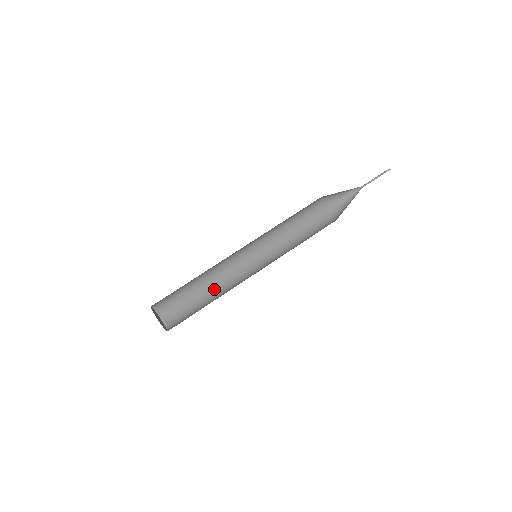
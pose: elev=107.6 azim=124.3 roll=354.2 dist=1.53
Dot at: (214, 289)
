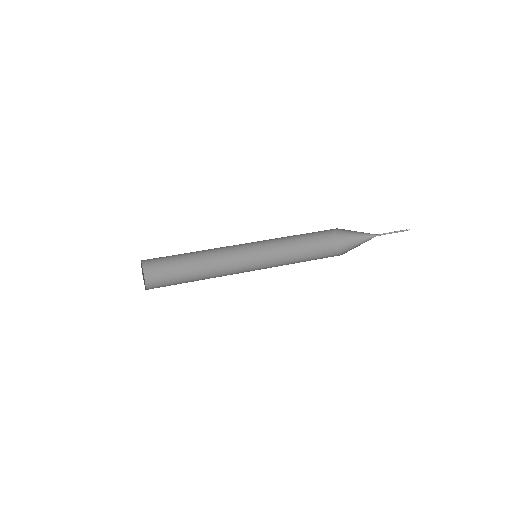
Dot at: occluded
